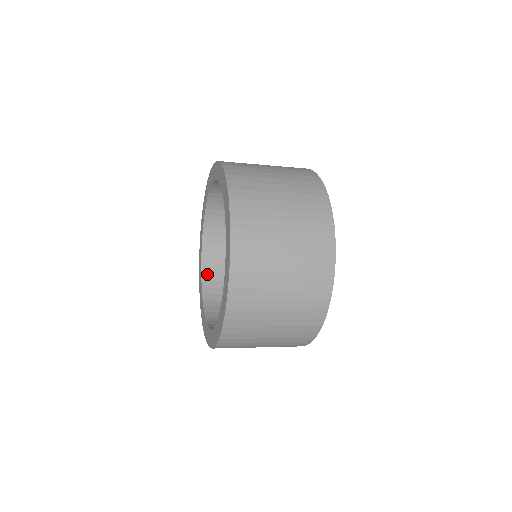
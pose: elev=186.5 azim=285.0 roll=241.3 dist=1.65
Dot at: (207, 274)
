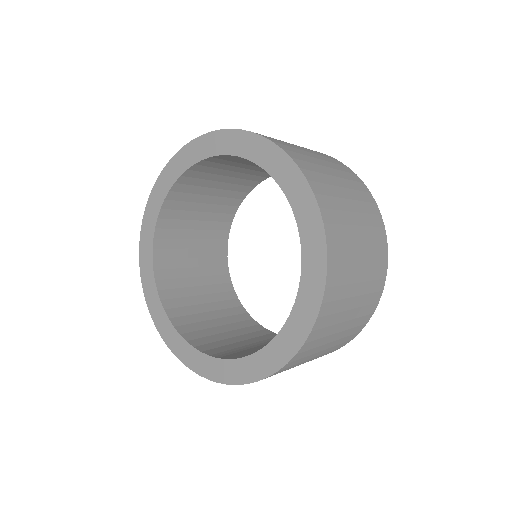
Dot at: (171, 310)
